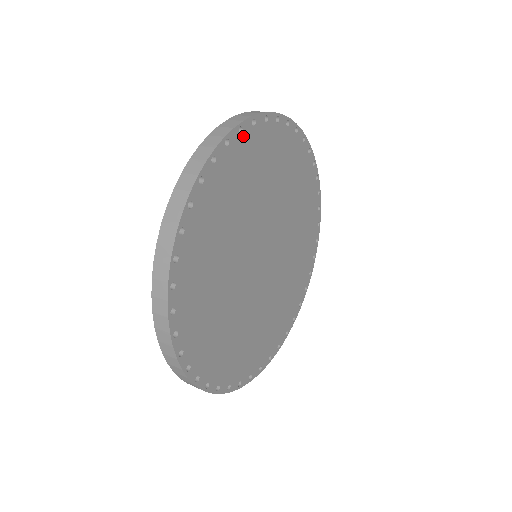
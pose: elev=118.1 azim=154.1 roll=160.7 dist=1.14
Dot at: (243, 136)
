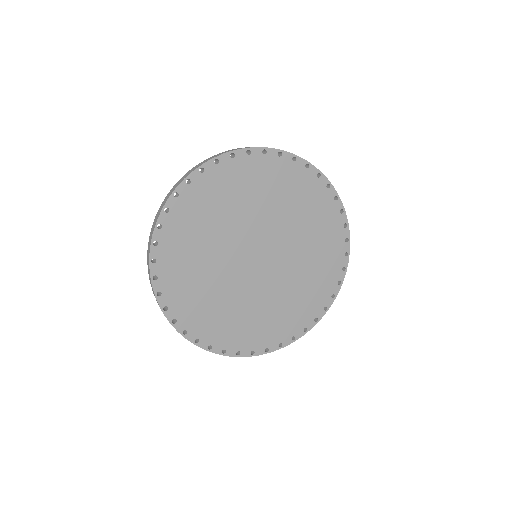
Dot at: (206, 174)
